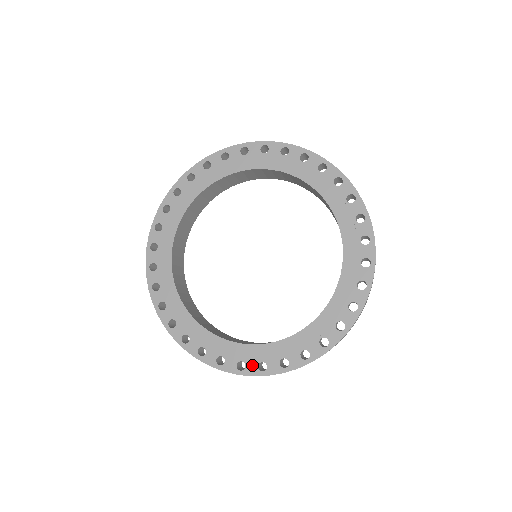
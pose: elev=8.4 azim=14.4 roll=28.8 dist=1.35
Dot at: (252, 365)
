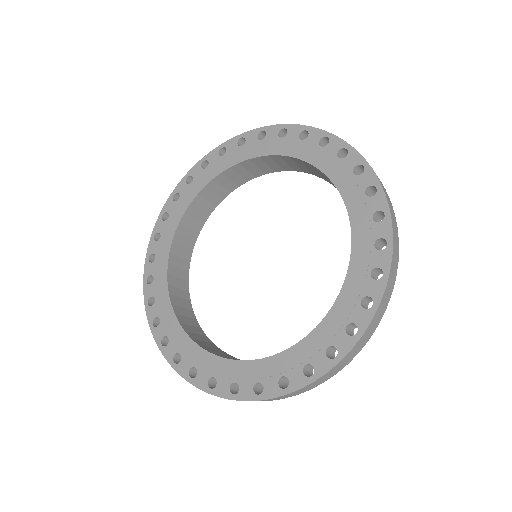
Dot at: (186, 364)
